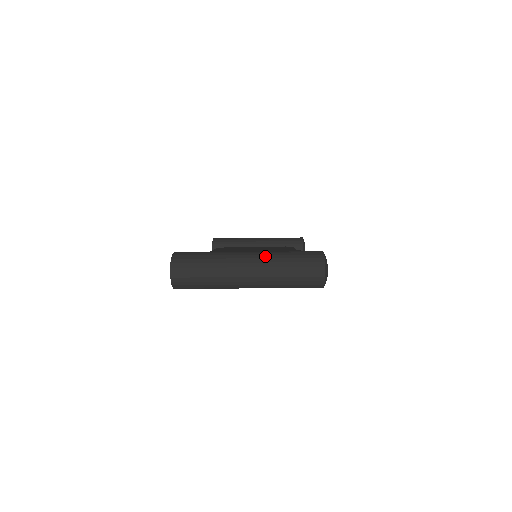
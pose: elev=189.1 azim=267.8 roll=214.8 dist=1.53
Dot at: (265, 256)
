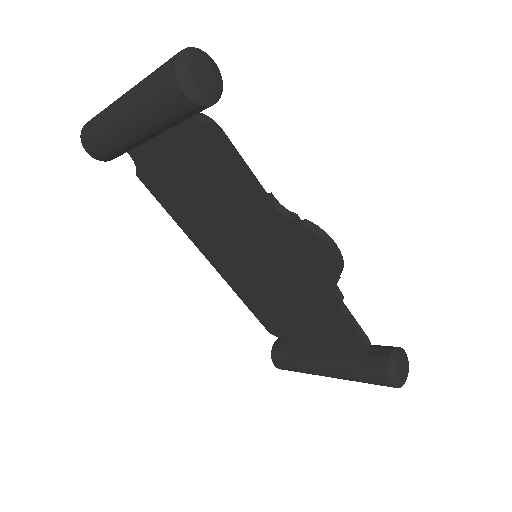
Dot at: occluded
